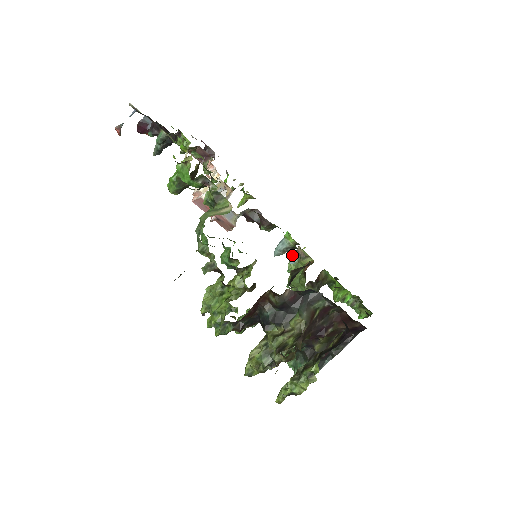
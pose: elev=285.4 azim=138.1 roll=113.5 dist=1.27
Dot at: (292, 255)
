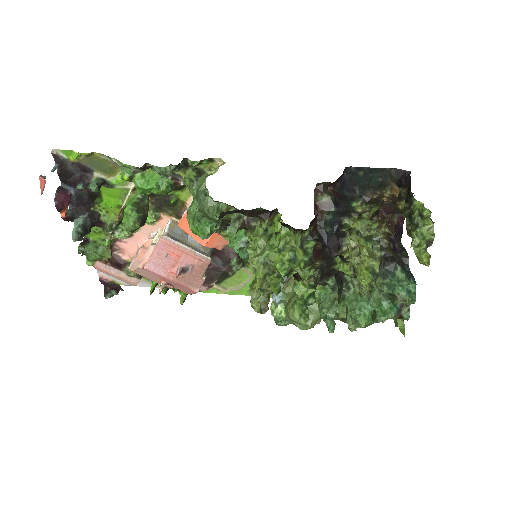
Dot at: (272, 296)
